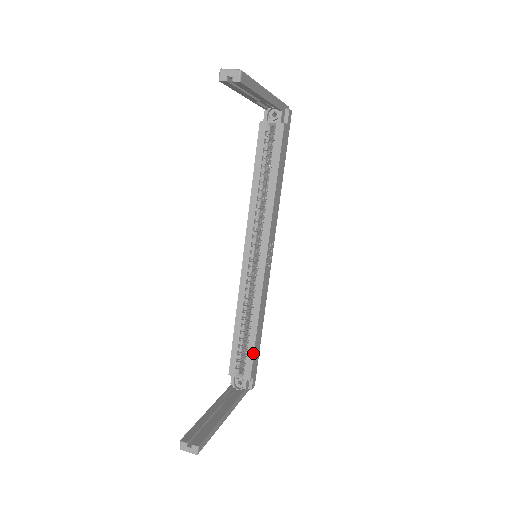
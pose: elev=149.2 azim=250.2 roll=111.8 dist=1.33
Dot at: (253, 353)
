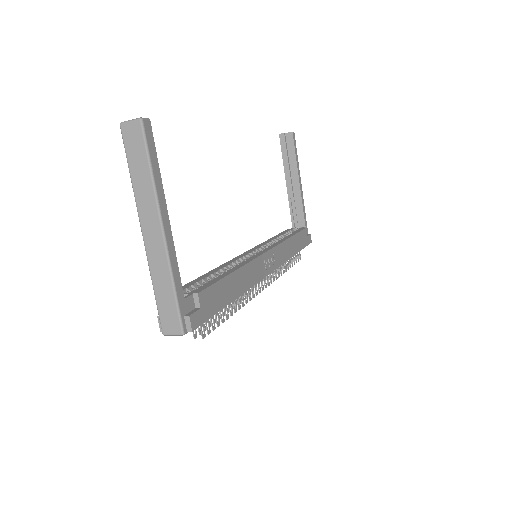
Dot at: (218, 280)
